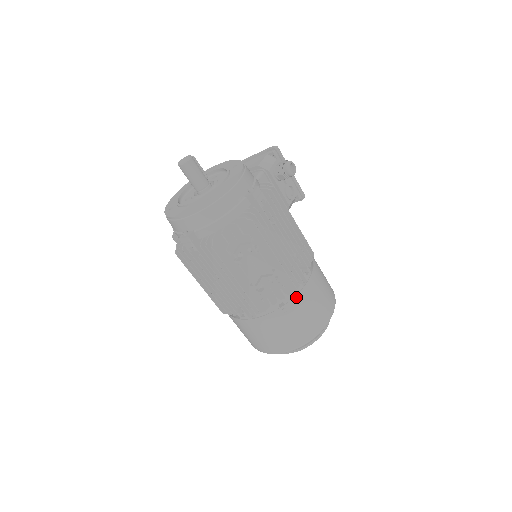
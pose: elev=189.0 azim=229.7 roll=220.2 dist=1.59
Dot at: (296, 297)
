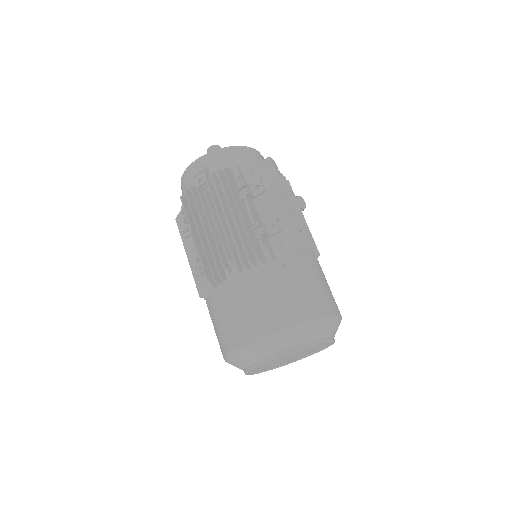
Dot at: (298, 258)
